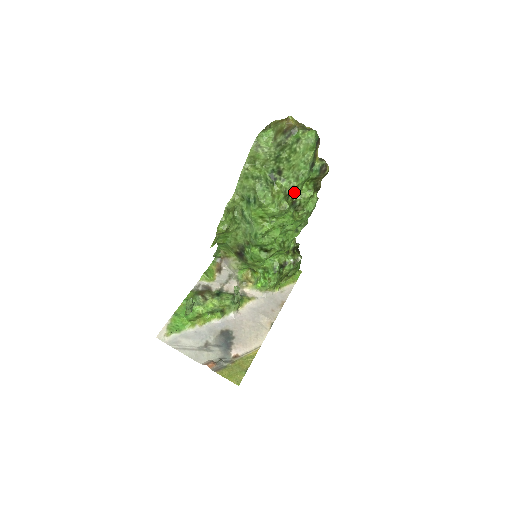
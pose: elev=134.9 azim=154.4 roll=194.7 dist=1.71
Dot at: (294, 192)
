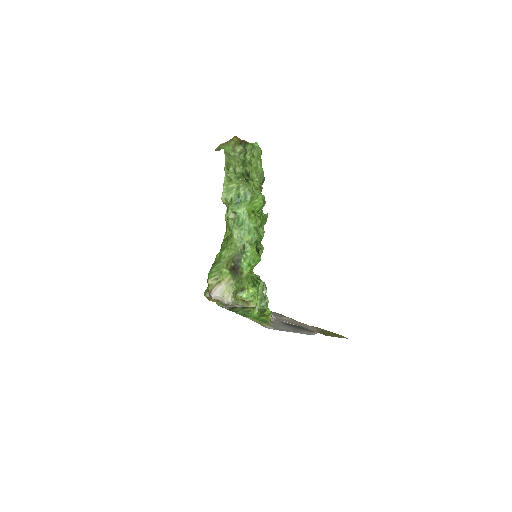
Dot at: occluded
